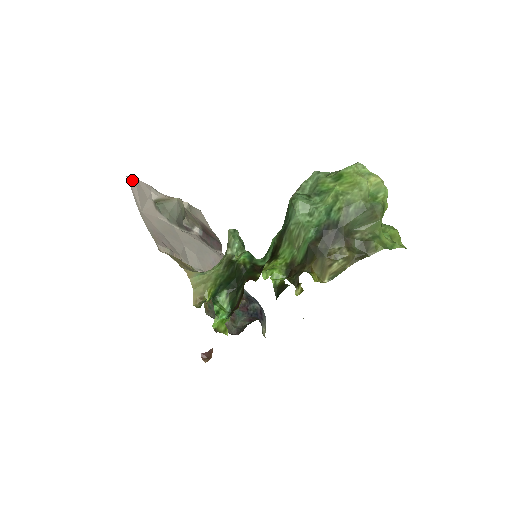
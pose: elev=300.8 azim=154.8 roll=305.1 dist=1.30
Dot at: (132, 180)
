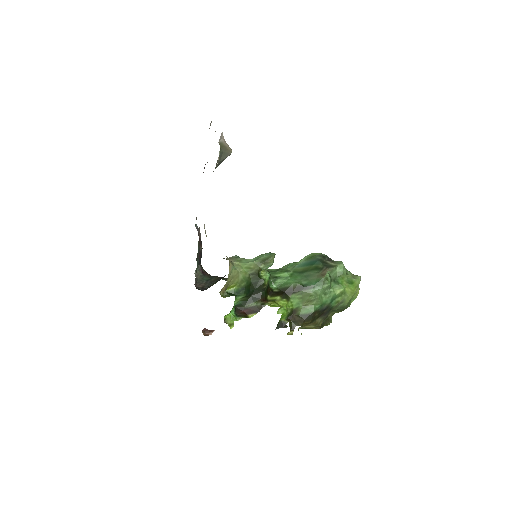
Dot at: occluded
